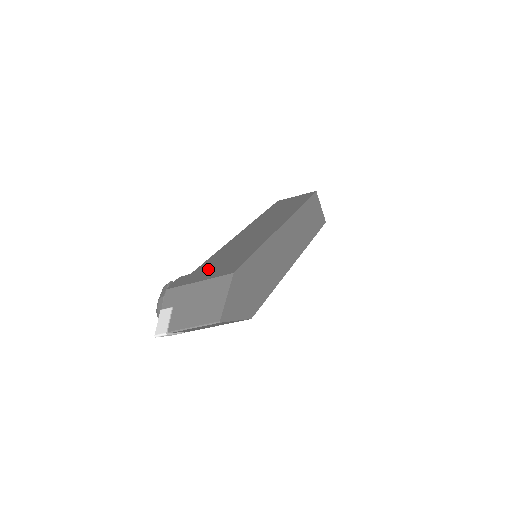
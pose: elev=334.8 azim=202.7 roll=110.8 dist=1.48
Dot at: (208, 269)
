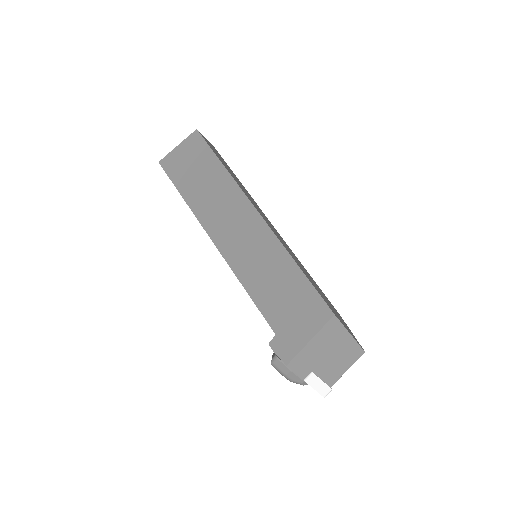
Dot at: (289, 321)
